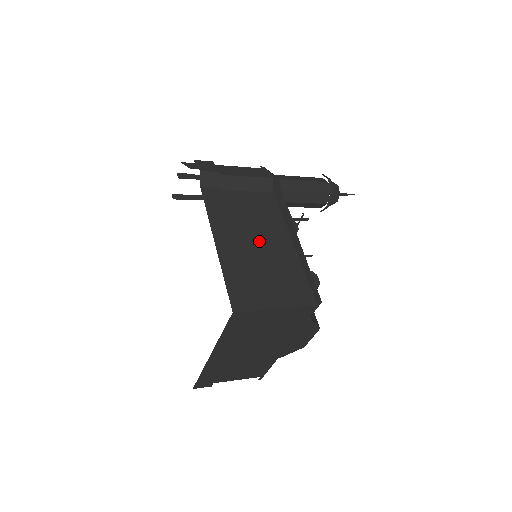
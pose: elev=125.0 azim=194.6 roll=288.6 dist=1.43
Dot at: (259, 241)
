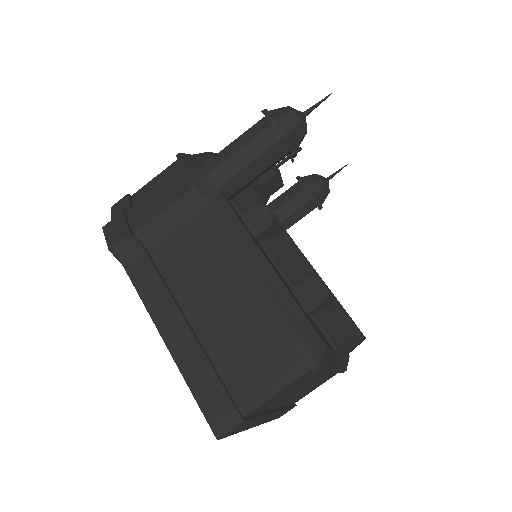
Dot at: (216, 302)
